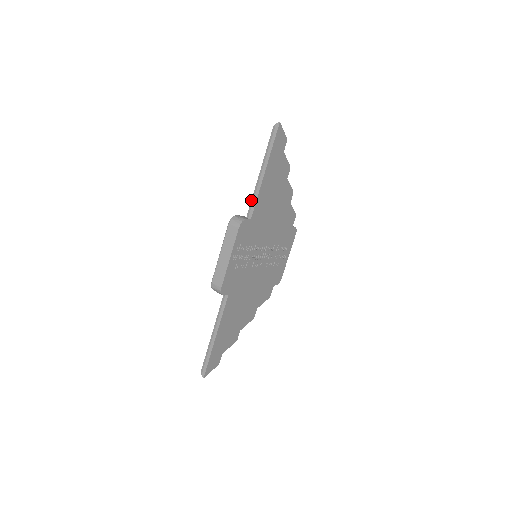
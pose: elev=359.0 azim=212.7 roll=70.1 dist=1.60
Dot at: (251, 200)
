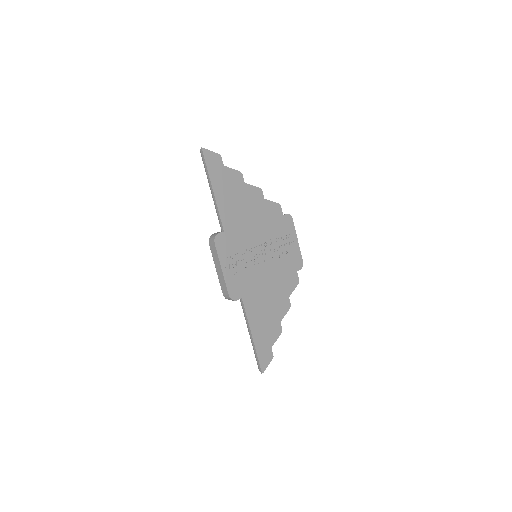
Dot at: occluded
